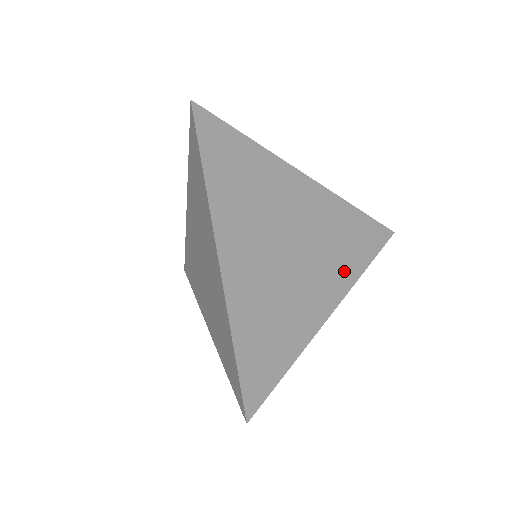
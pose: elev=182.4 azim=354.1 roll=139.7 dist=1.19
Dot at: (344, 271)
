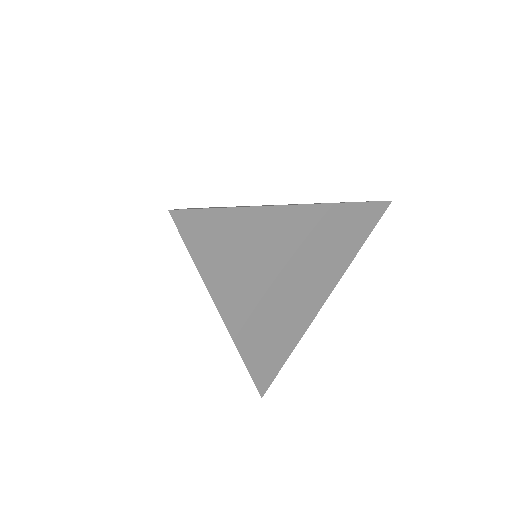
Dot at: (337, 264)
